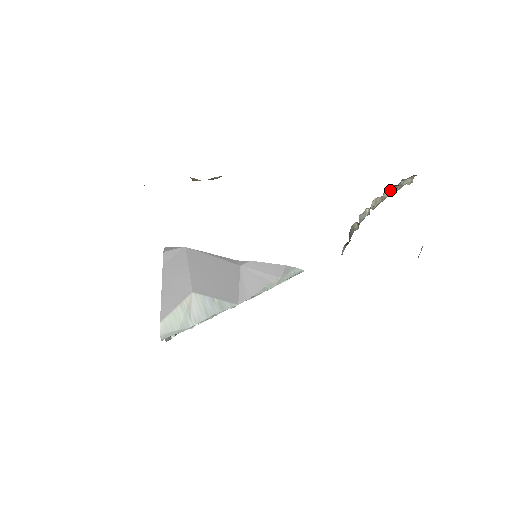
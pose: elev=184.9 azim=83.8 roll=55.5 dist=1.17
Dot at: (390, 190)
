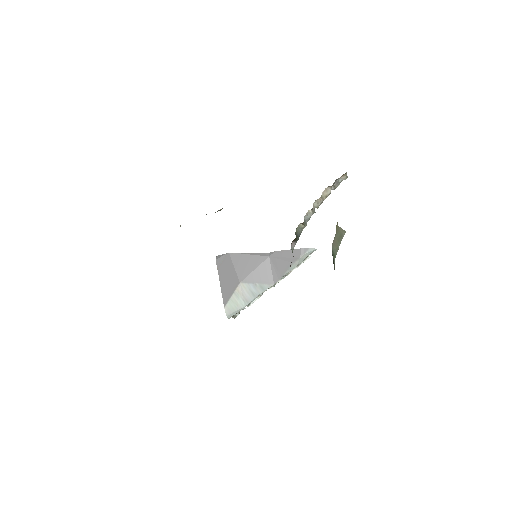
Dot at: (329, 190)
